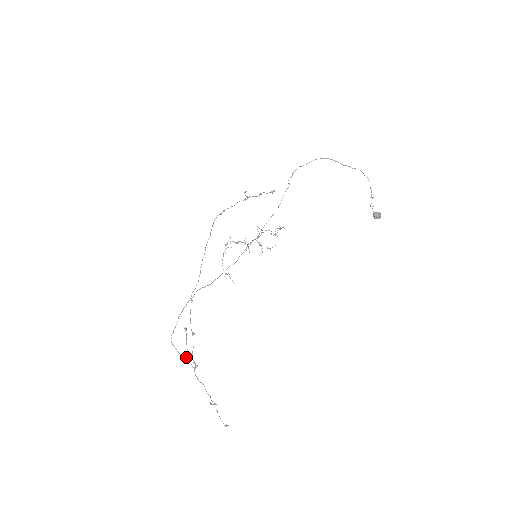
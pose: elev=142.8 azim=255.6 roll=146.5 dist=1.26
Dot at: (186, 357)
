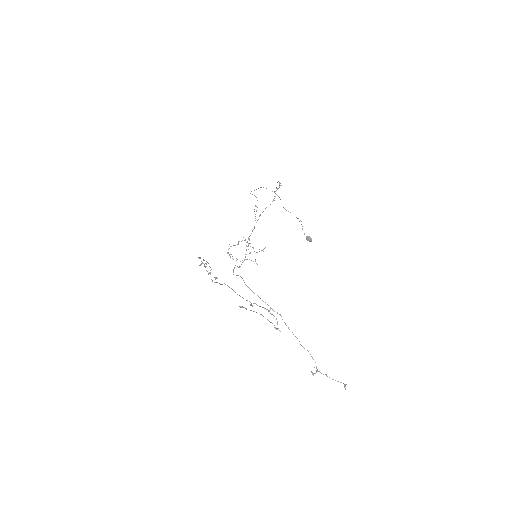
Dot at: (267, 304)
